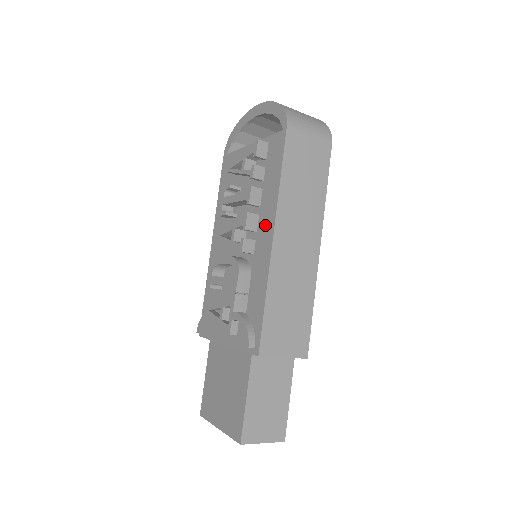
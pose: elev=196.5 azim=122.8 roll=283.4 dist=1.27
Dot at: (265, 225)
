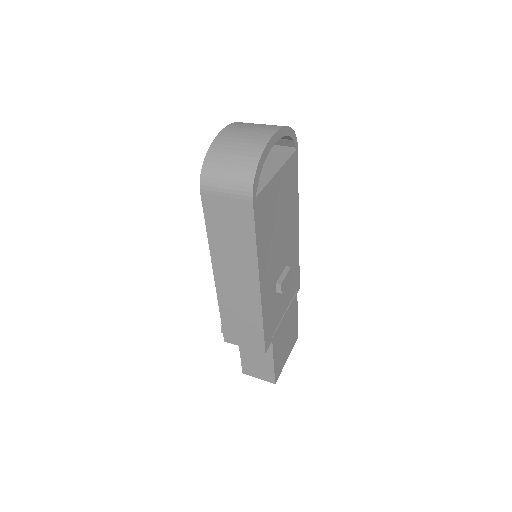
Dot at: occluded
